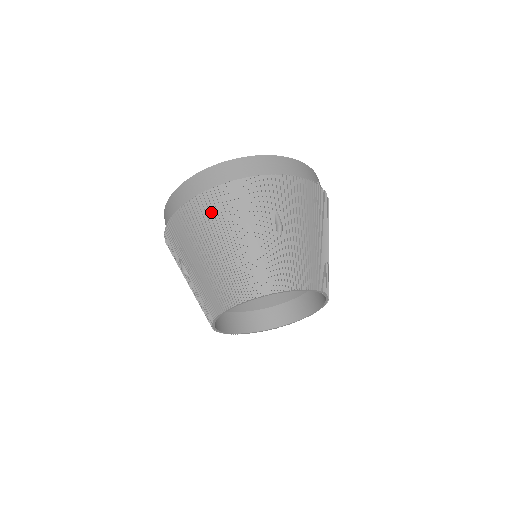
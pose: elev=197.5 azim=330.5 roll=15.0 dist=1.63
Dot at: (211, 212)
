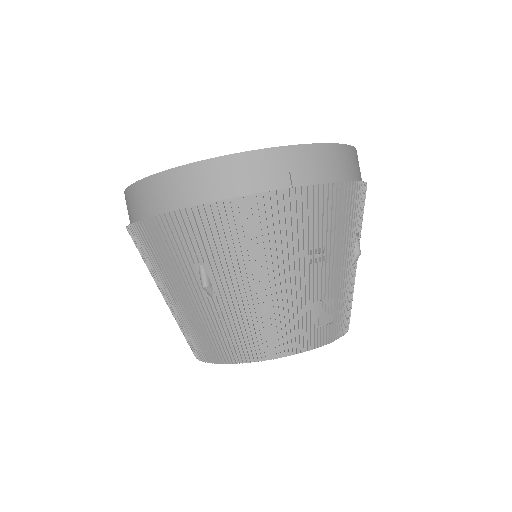
Dot at: (142, 252)
